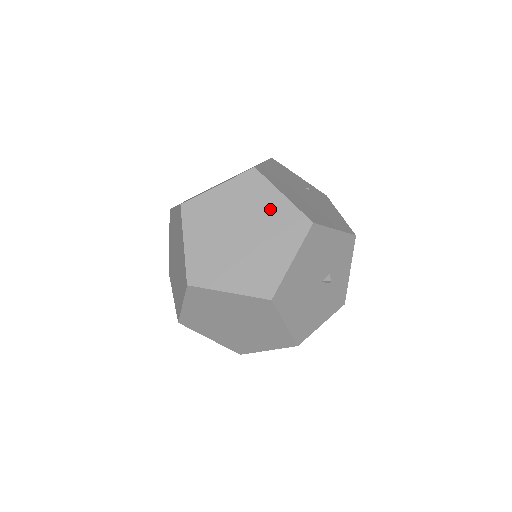
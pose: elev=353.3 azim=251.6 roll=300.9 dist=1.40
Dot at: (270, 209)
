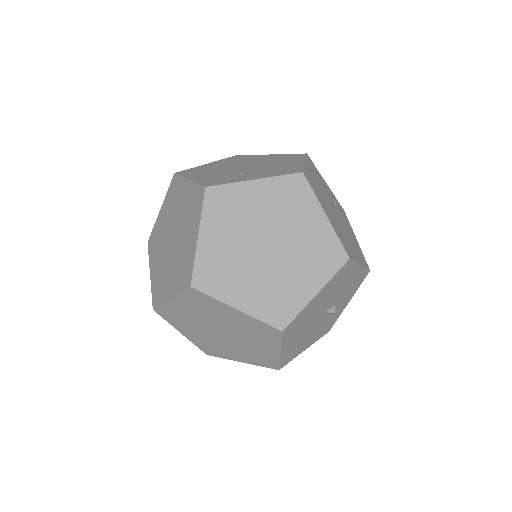
Dot at: (308, 228)
